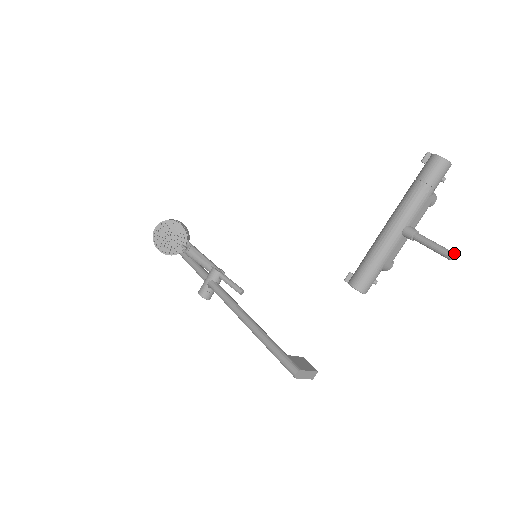
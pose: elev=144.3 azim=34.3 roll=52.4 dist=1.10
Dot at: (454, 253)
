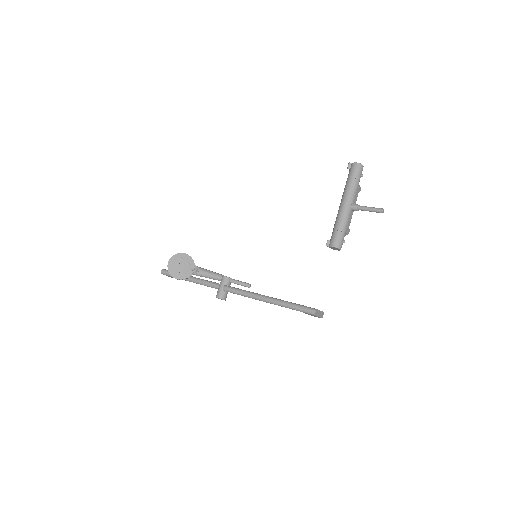
Dot at: (383, 209)
